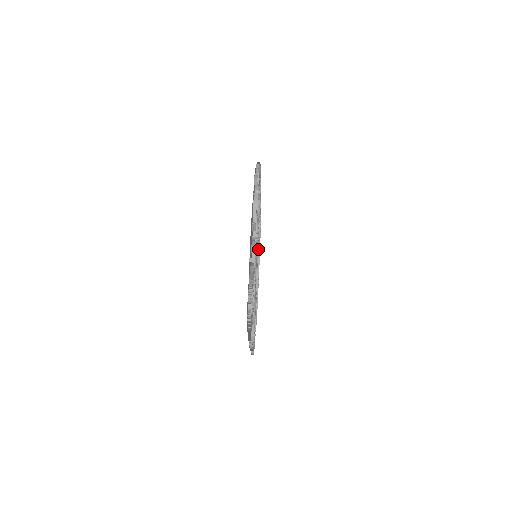
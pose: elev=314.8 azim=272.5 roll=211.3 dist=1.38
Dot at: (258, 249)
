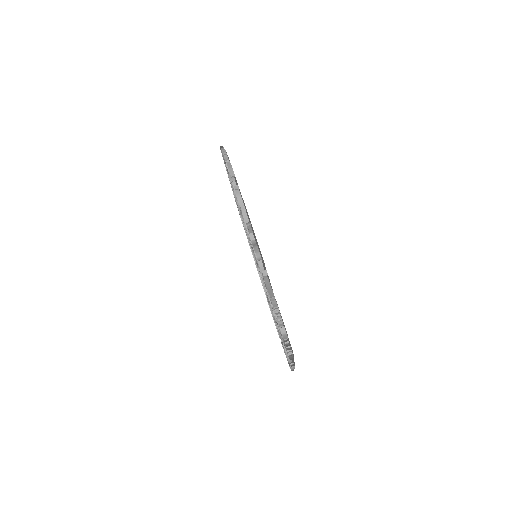
Dot at: occluded
